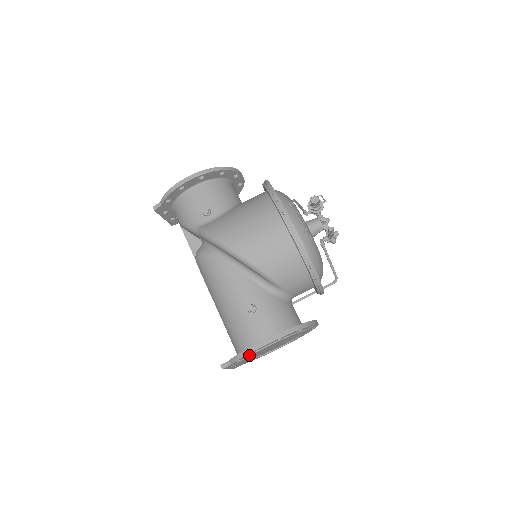
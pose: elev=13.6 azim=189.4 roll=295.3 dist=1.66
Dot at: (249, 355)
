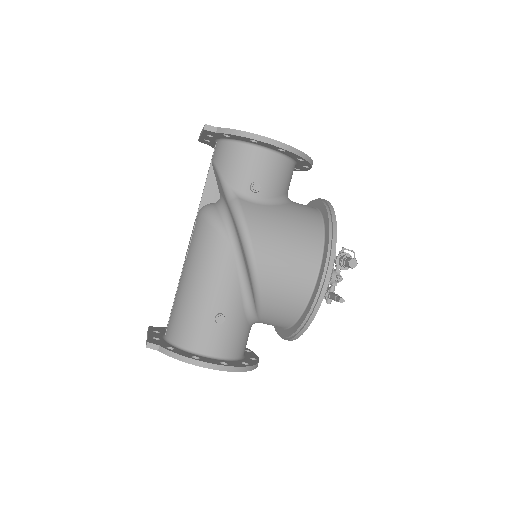
Dot at: occluded
